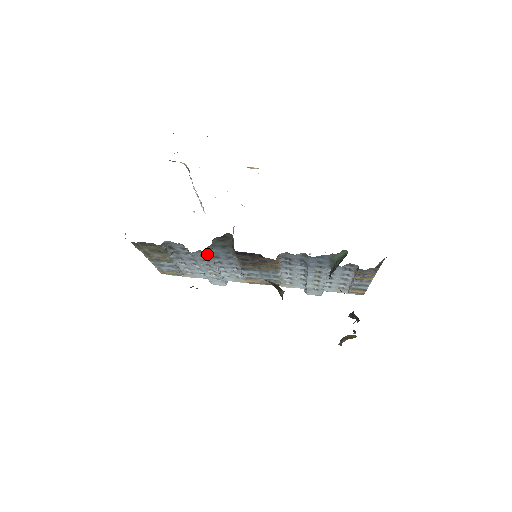
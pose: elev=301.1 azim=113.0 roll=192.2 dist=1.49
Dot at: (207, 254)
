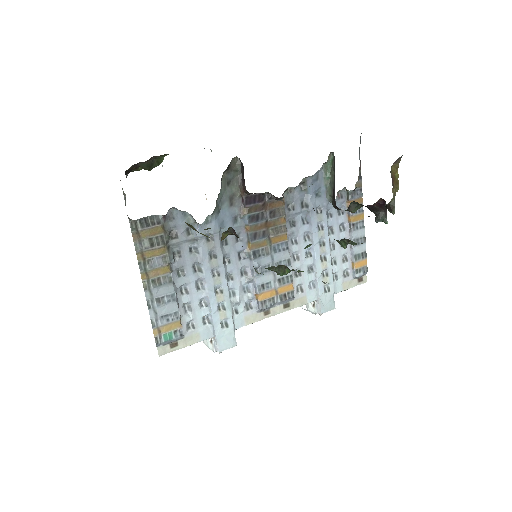
Dot at: (215, 227)
